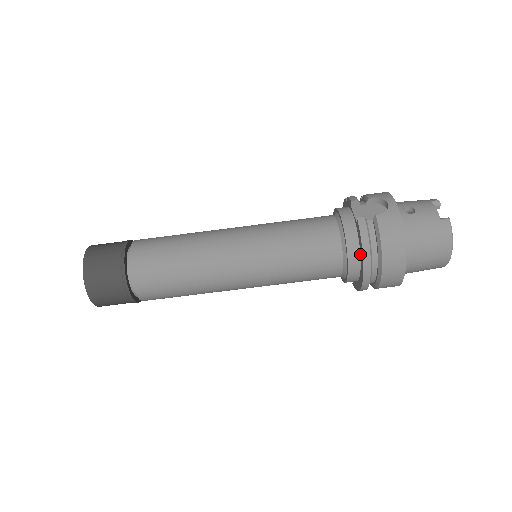
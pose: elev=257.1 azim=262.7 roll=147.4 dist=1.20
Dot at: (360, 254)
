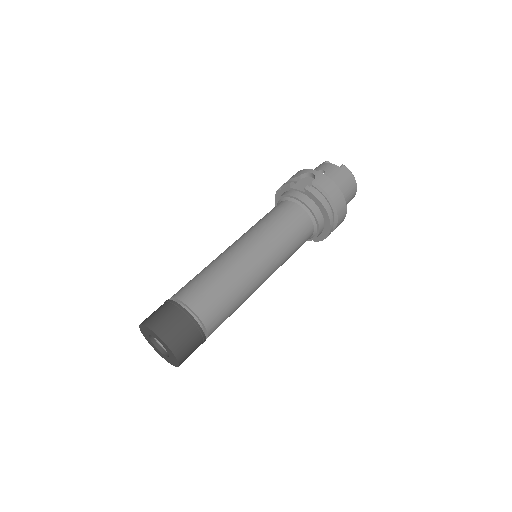
Dot at: (320, 209)
